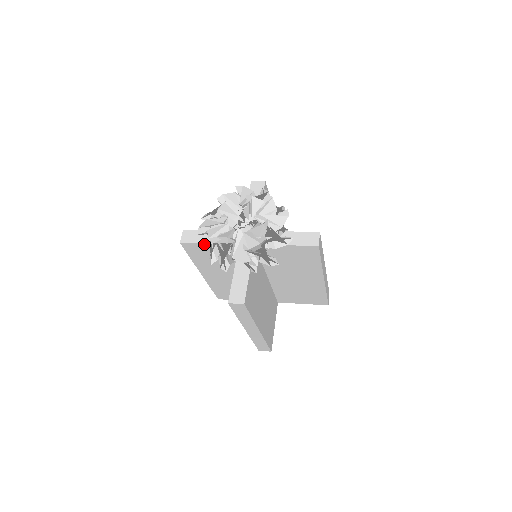
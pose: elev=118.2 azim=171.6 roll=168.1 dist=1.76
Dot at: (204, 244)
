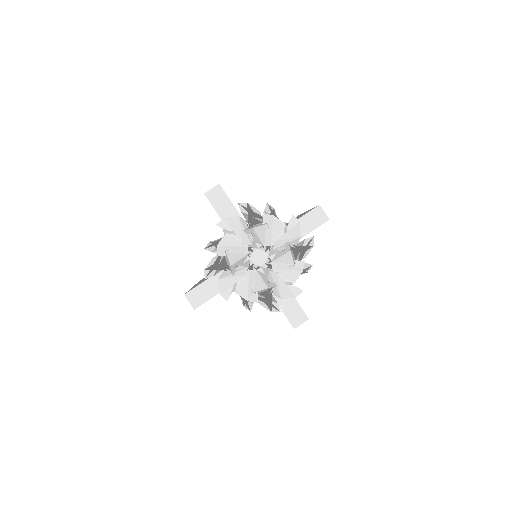
Dot at: (221, 218)
